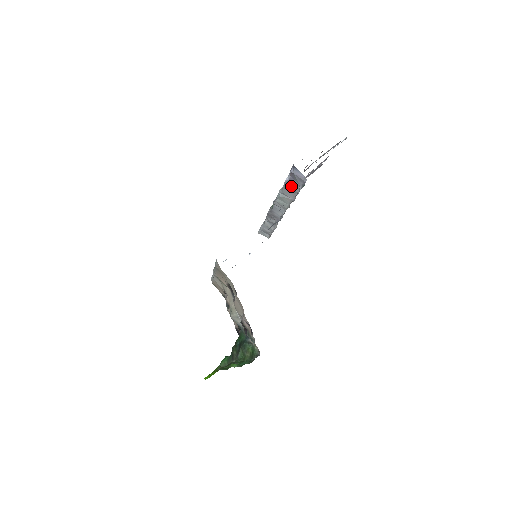
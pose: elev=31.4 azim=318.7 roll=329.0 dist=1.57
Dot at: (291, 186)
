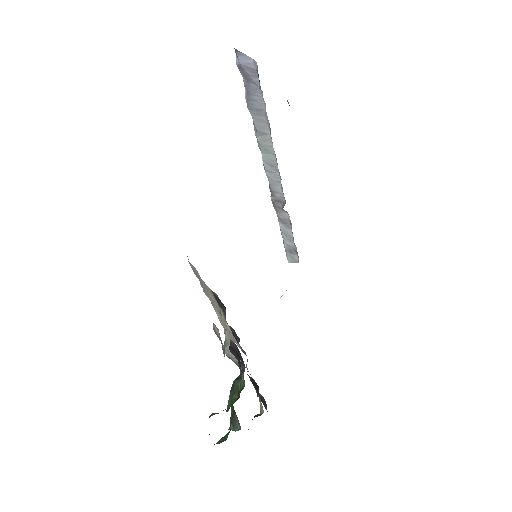
Dot at: (254, 102)
